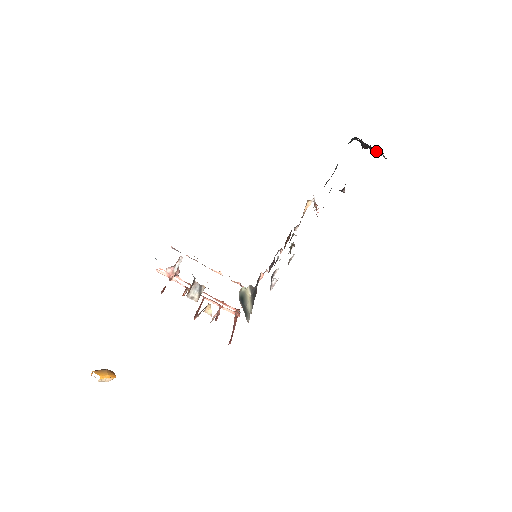
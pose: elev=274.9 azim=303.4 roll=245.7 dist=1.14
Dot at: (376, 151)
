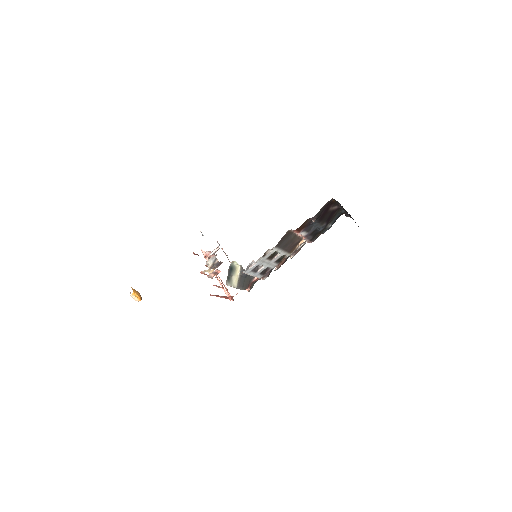
Dot at: occluded
